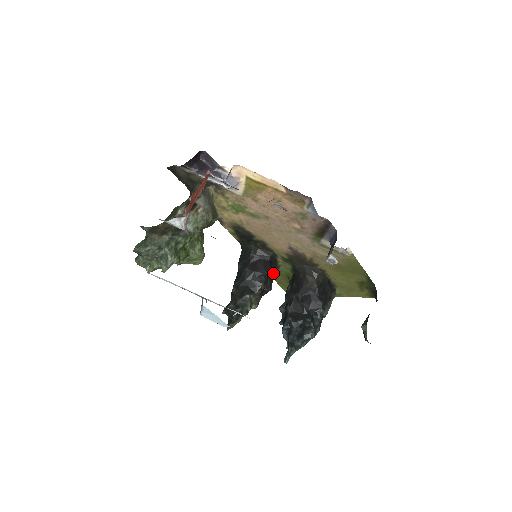
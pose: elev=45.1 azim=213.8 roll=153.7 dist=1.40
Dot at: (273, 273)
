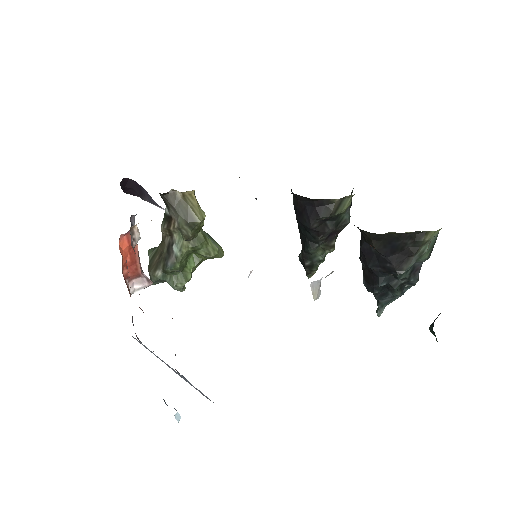
Dot at: (330, 217)
